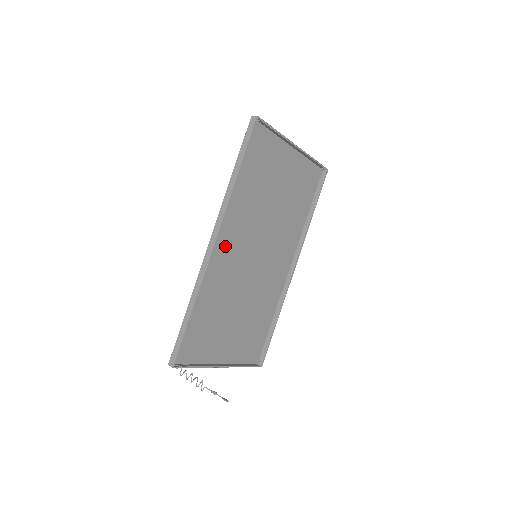
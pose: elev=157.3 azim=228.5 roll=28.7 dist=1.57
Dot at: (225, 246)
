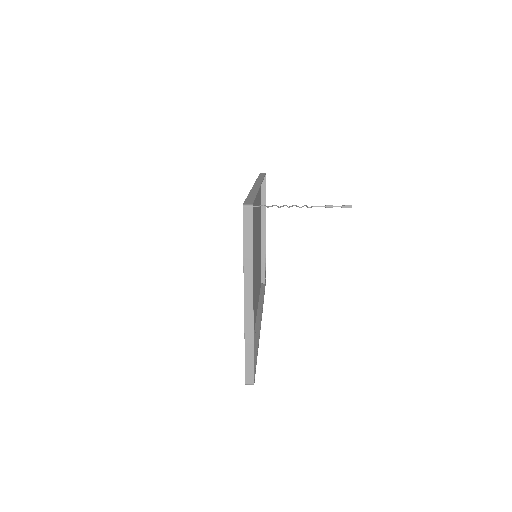
Dot at: occluded
